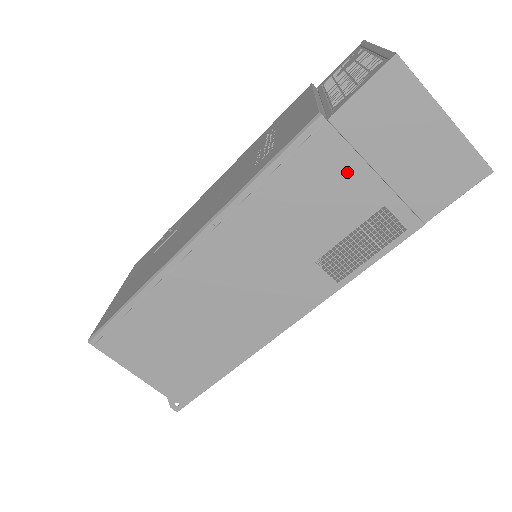
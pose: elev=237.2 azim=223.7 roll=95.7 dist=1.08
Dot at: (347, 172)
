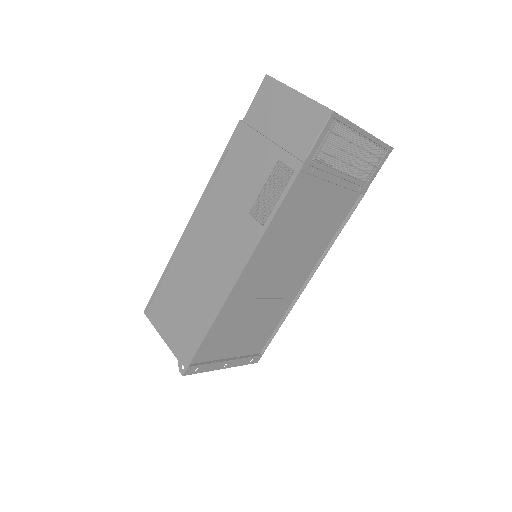
Dot at: (256, 146)
